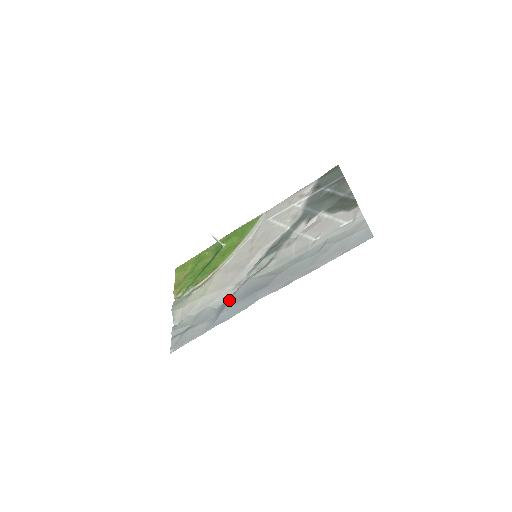
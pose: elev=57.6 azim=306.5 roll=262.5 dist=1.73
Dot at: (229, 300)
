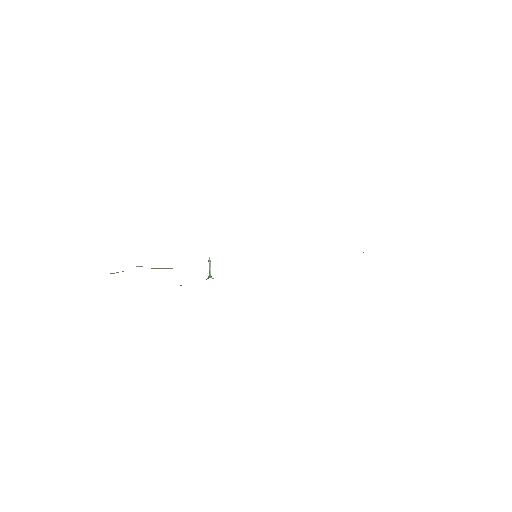
Dot at: occluded
